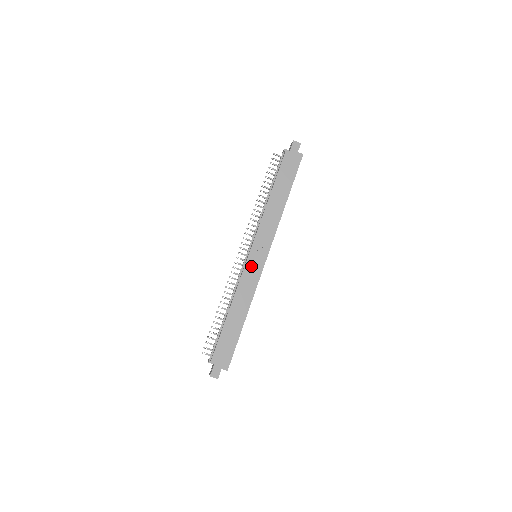
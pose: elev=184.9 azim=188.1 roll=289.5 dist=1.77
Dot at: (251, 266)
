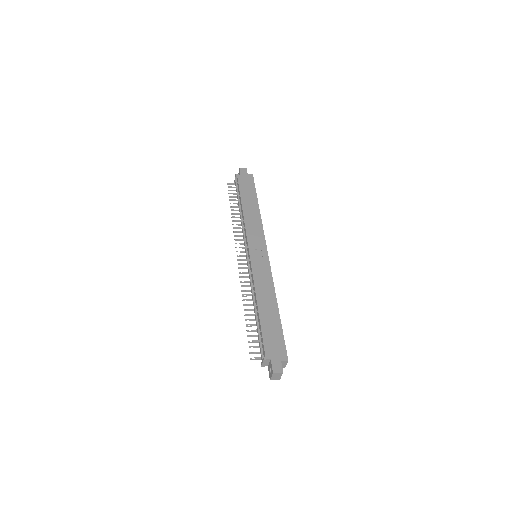
Dot at: (257, 261)
